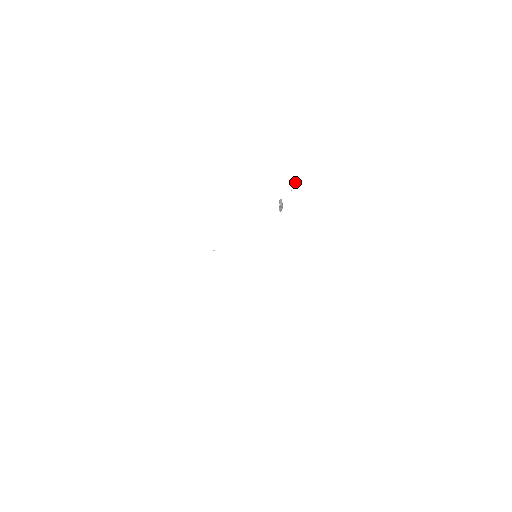
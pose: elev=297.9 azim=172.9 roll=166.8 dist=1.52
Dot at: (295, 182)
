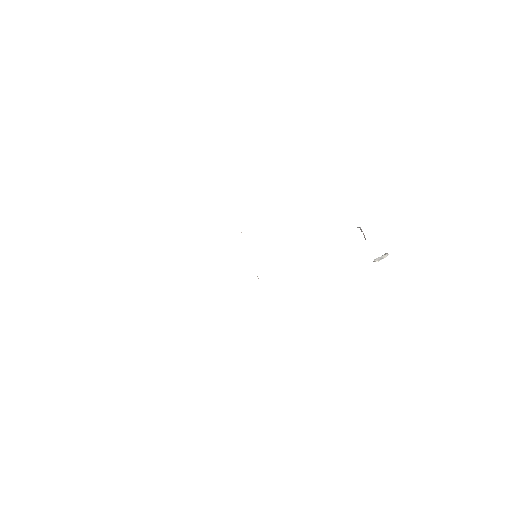
Dot at: (362, 231)
